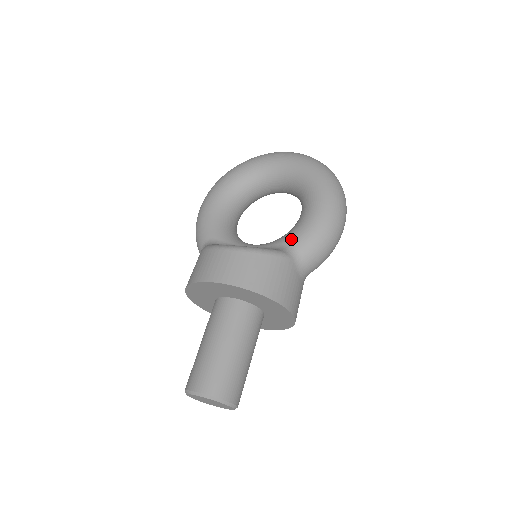
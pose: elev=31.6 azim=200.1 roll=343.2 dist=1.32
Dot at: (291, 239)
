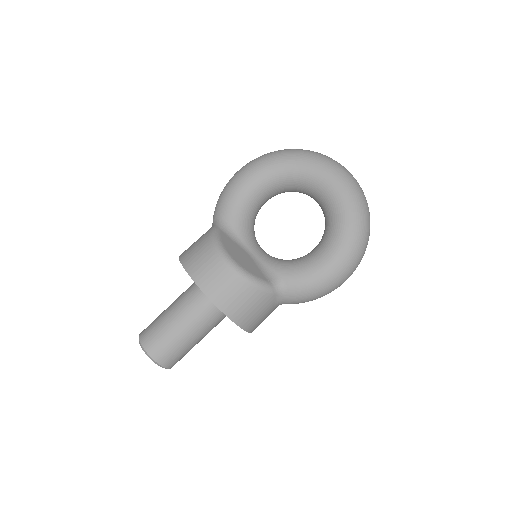
Dot at: (287, 276)
